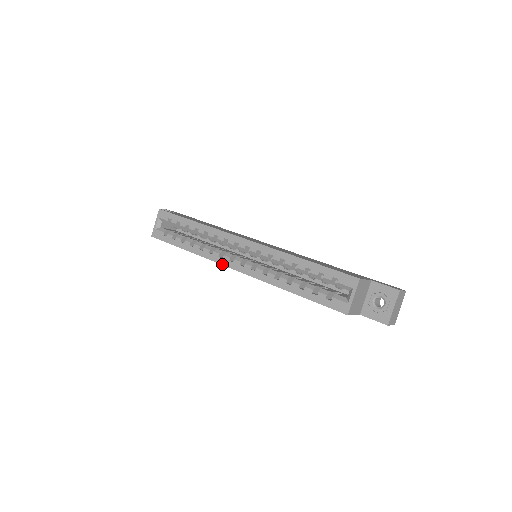
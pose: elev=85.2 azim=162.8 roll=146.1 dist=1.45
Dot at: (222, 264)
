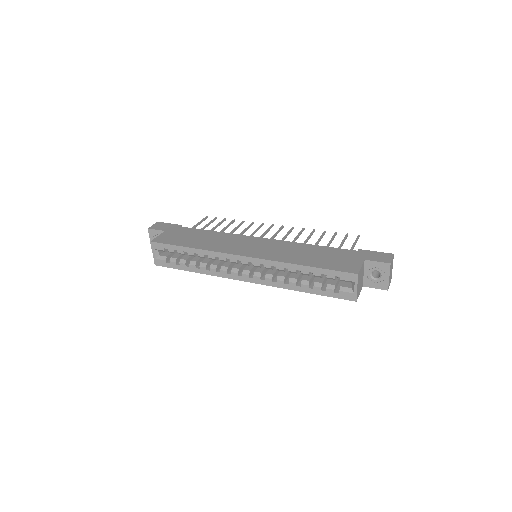
Dot at: (233, 279)
